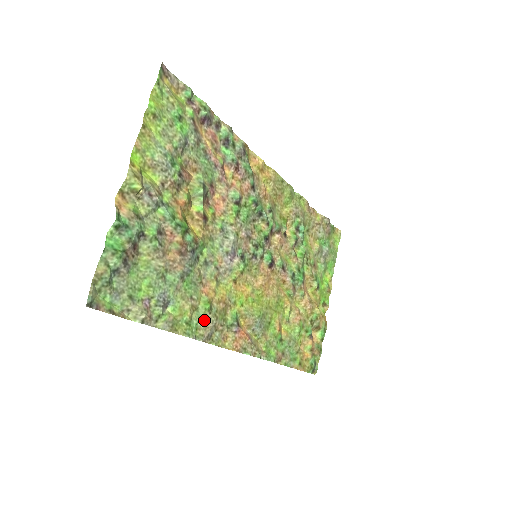
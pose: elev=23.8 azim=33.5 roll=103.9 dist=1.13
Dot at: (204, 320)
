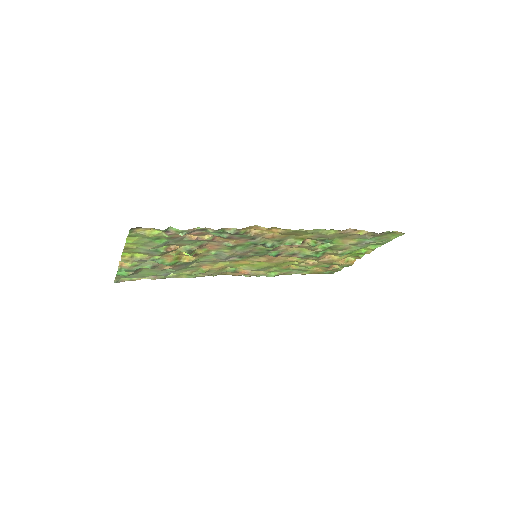
Dot at: (203, 273)
